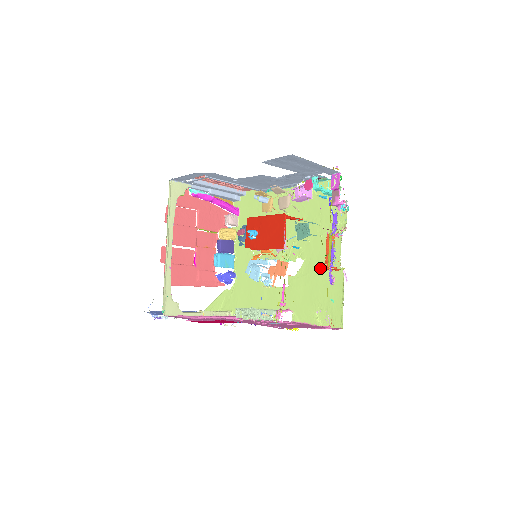
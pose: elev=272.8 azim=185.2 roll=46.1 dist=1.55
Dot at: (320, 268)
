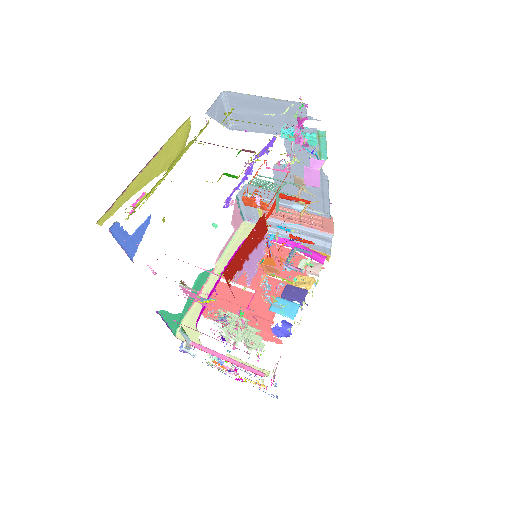
Dot at: occluded
